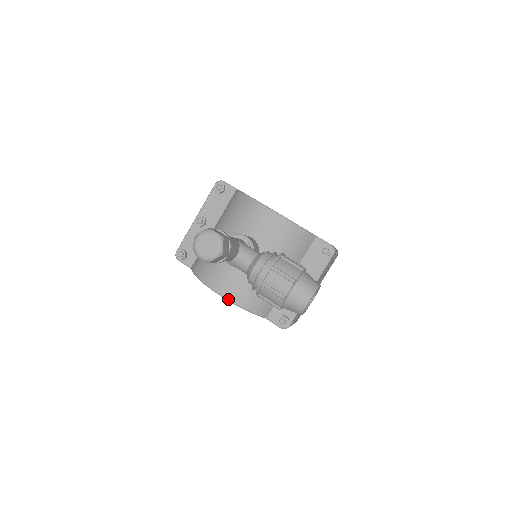
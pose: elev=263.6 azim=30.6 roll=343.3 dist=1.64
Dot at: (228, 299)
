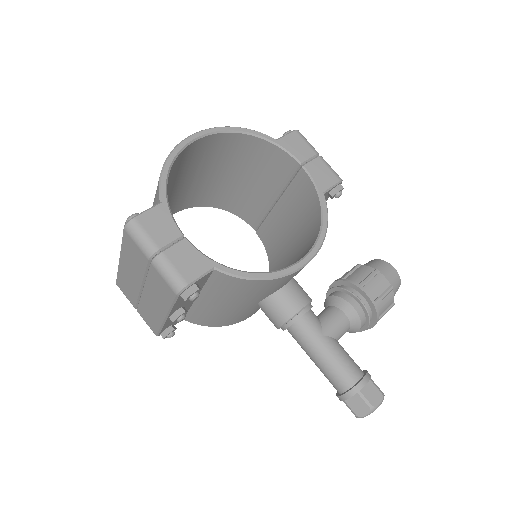
Dot at: occluded
